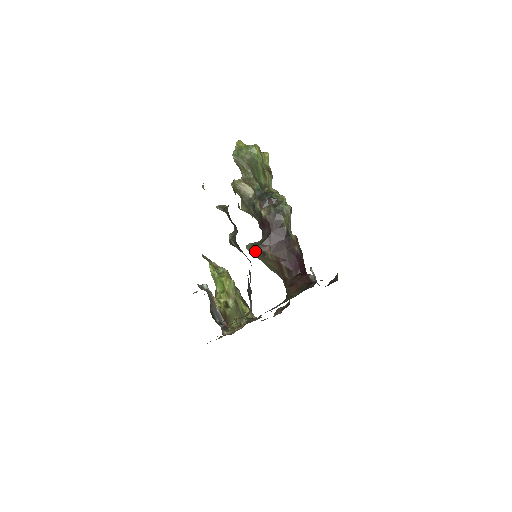
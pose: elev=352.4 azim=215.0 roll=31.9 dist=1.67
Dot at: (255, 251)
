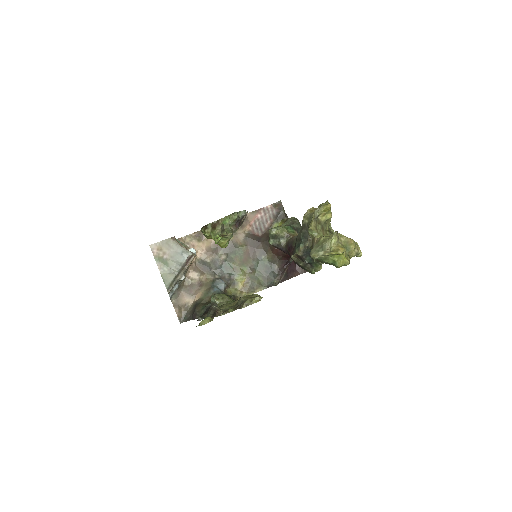
Dot at: occluded
